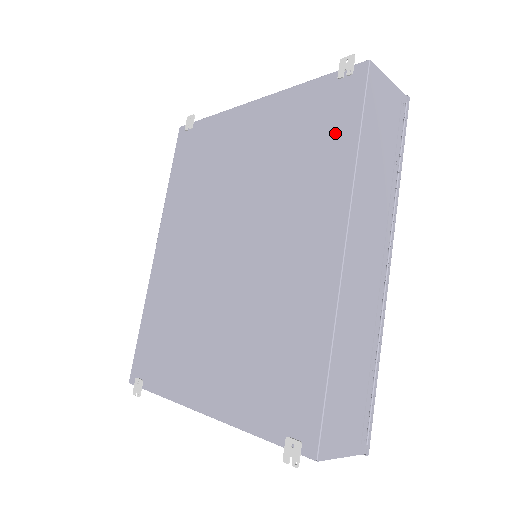
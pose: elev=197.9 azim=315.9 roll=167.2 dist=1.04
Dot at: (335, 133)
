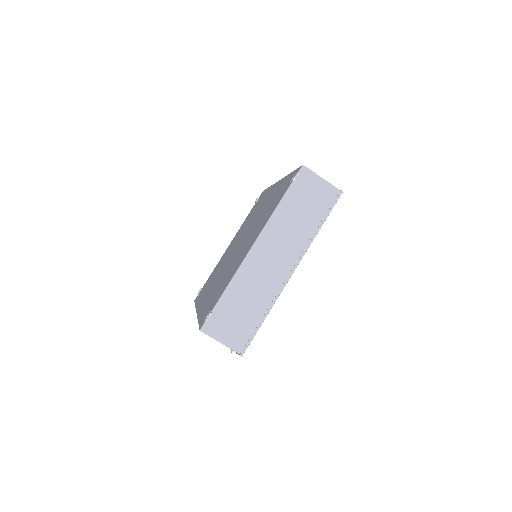
Dot at: occluded
